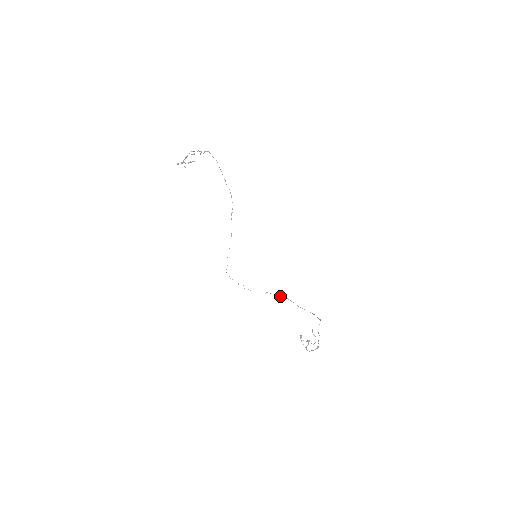
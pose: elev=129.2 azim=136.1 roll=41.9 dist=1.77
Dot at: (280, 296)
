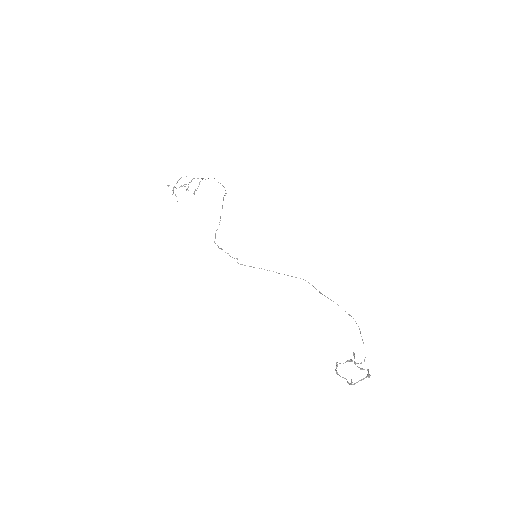
Dot at: (292, 276)
